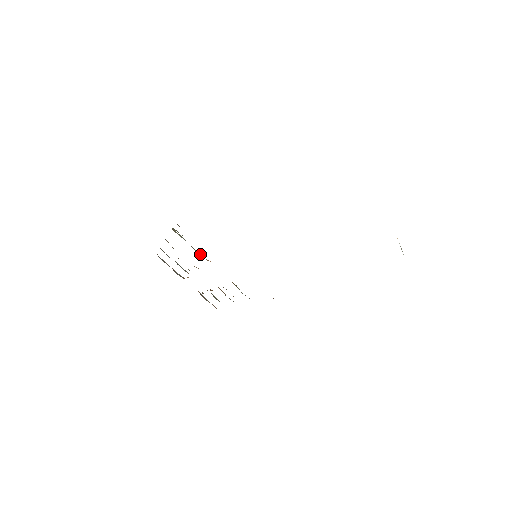
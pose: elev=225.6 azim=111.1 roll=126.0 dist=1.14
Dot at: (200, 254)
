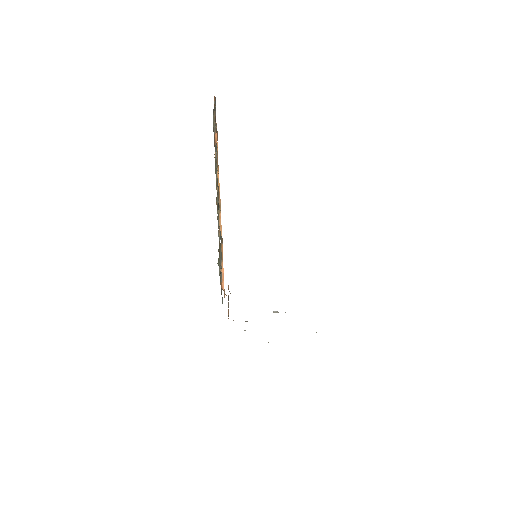
Dot at: (221, 257)
